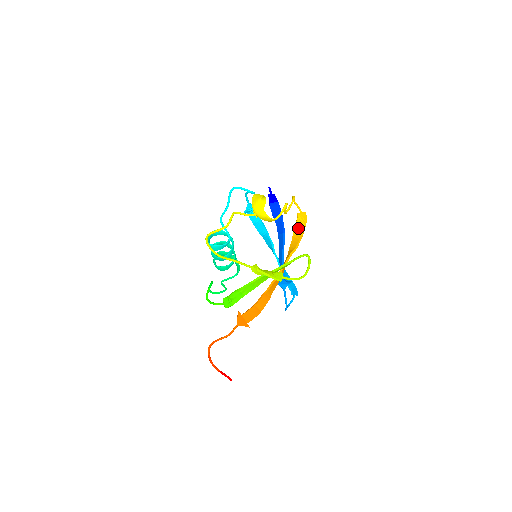
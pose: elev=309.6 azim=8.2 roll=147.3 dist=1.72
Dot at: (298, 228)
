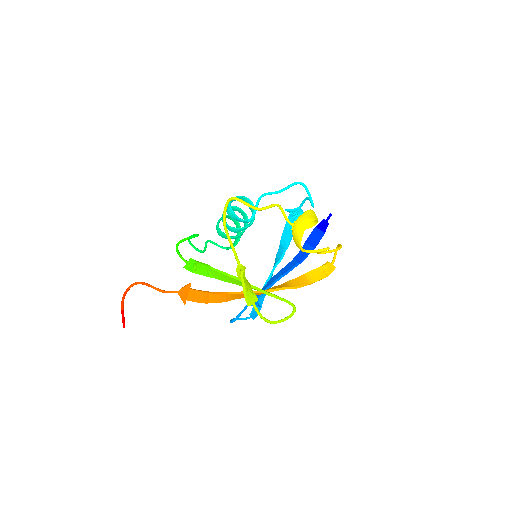
Dot at: (315, 274)
